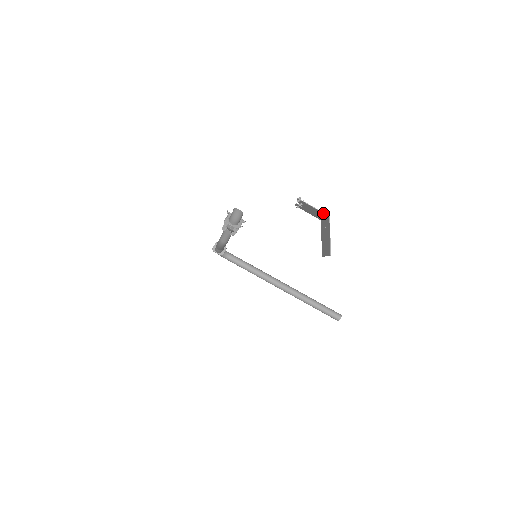
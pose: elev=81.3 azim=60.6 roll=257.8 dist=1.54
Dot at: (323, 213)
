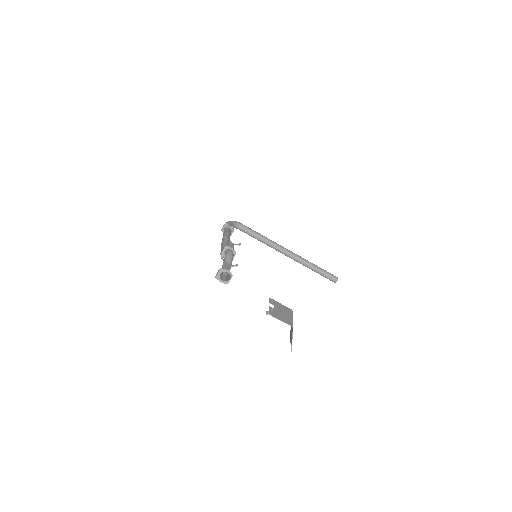
Dot at: (288, 324)
